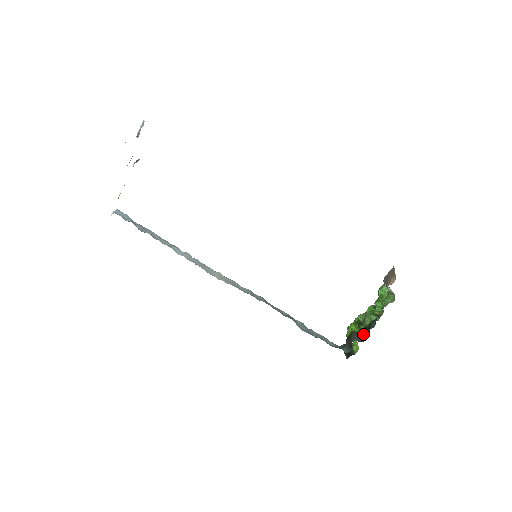
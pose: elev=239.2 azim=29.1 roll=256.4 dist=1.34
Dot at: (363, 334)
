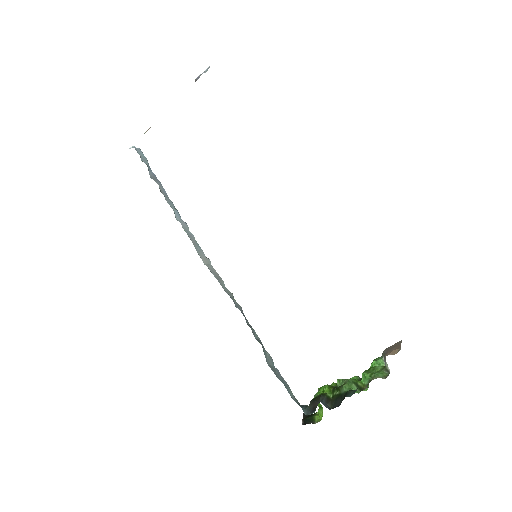
Dot at: (334, 401)
